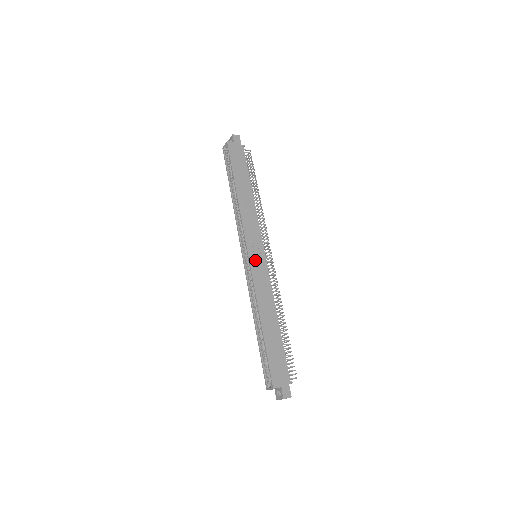
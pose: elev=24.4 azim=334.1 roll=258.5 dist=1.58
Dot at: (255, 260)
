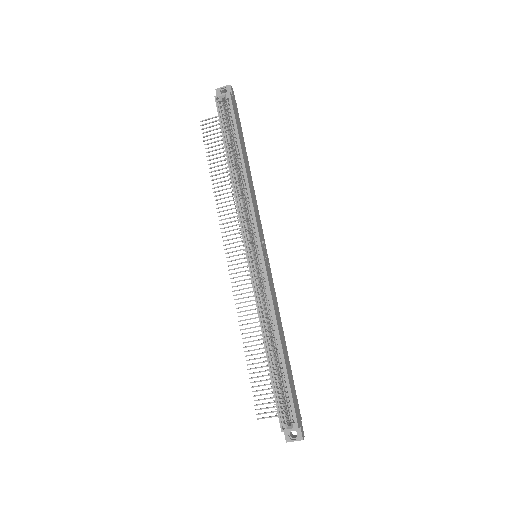
Dot at: (266, 262)
